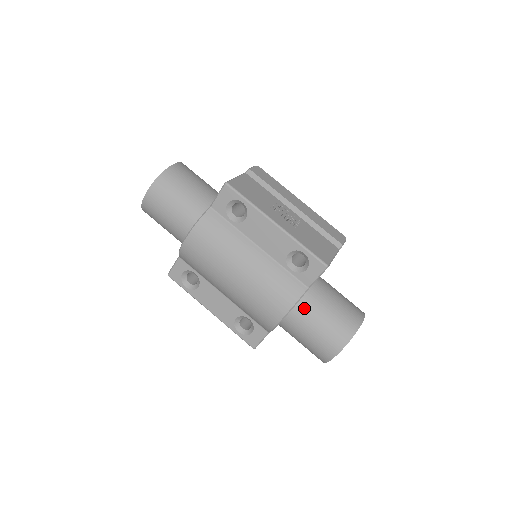
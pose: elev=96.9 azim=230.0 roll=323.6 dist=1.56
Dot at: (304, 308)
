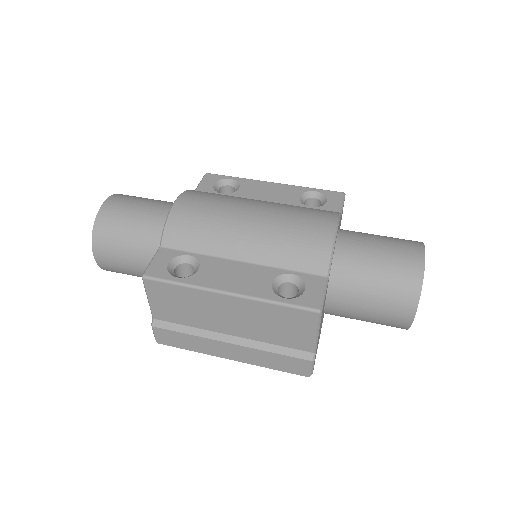
Dot at: (350, 232)
